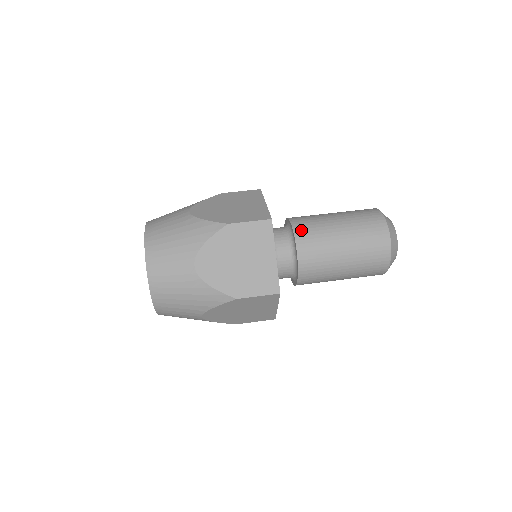
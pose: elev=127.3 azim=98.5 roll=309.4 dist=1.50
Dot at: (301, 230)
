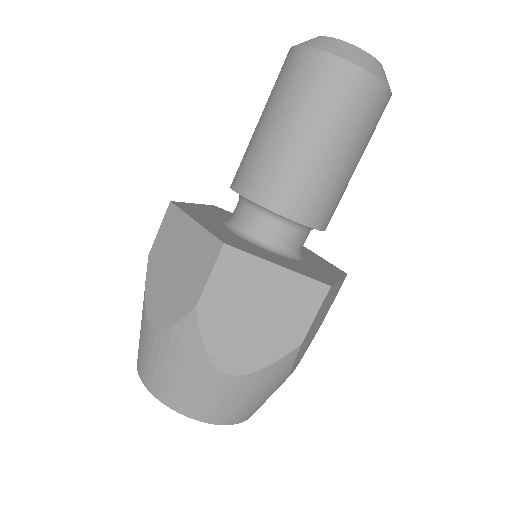
Dot at: (261, 192)
